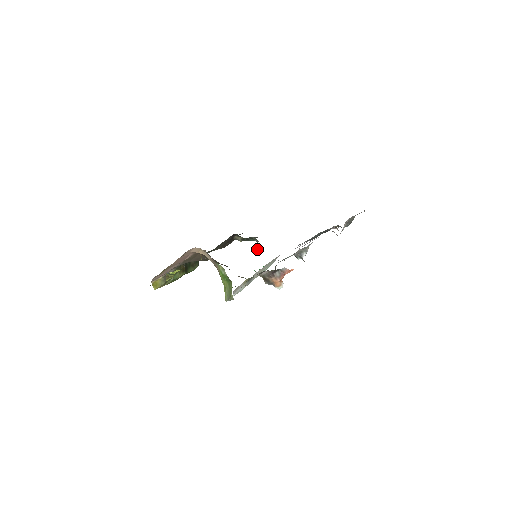
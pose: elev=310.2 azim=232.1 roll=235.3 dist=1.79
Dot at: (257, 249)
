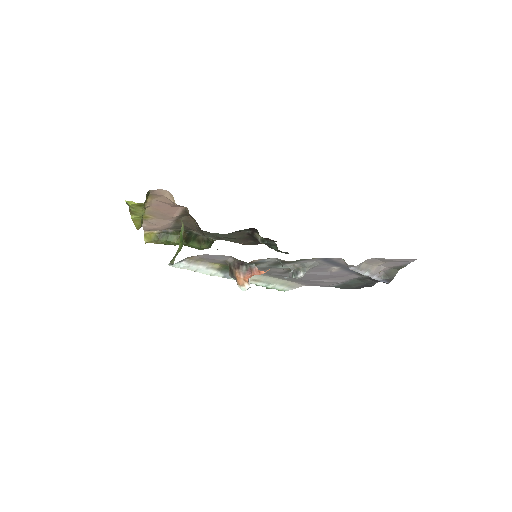
Dot at: occluded
